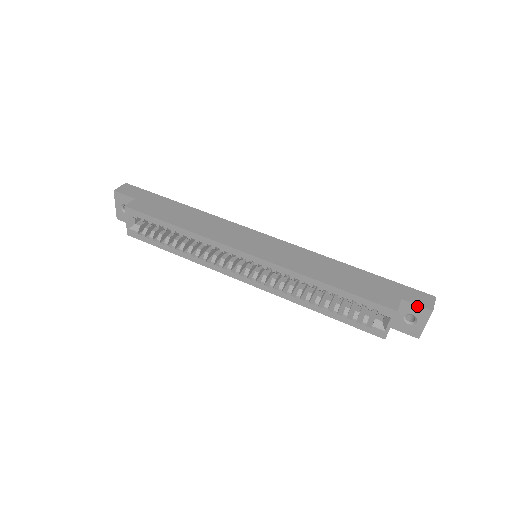
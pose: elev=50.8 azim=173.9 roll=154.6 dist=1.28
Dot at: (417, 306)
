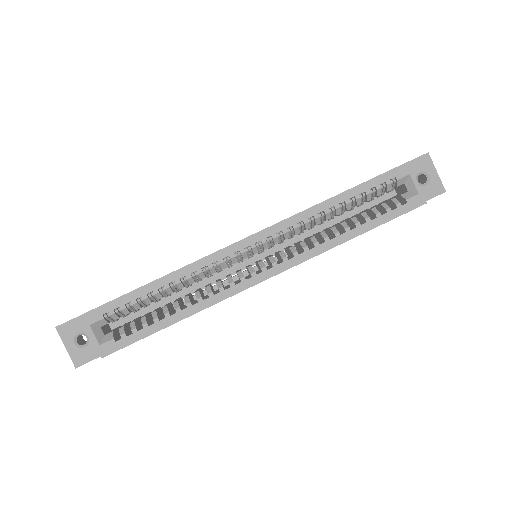
Dot at: (415, 160)
